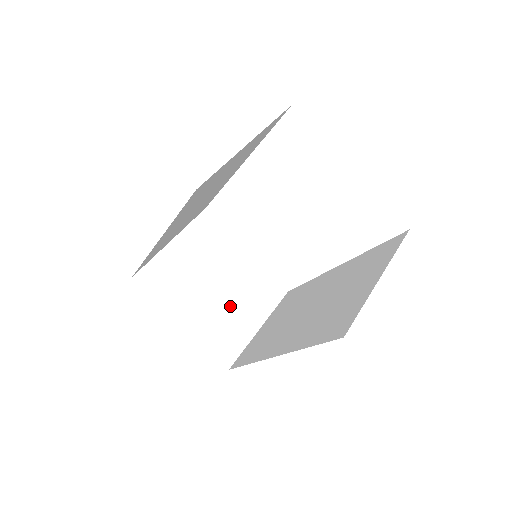
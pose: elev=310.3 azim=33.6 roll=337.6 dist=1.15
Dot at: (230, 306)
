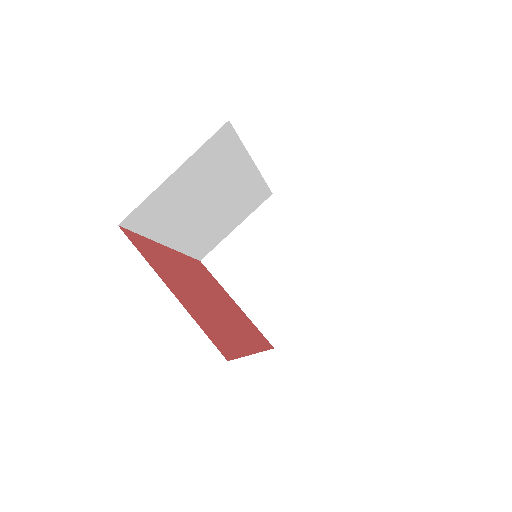
Dot at: (284, 289)
